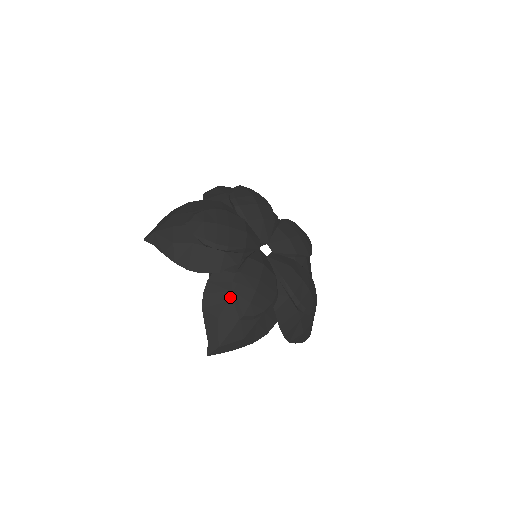
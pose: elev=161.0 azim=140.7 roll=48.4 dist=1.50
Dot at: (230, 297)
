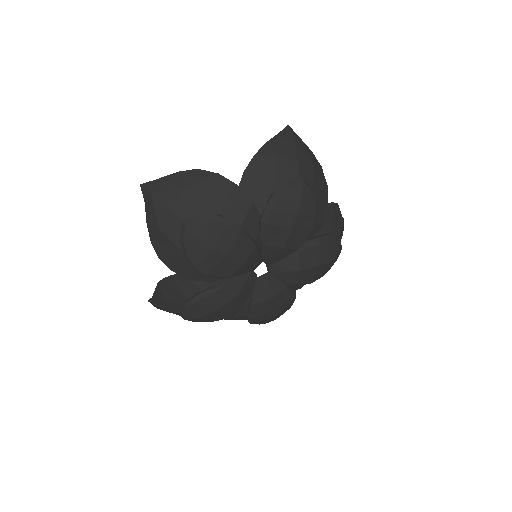
Dot at: (183, 301)
